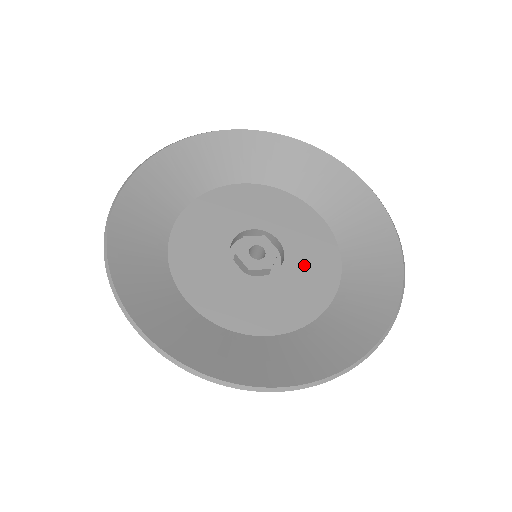
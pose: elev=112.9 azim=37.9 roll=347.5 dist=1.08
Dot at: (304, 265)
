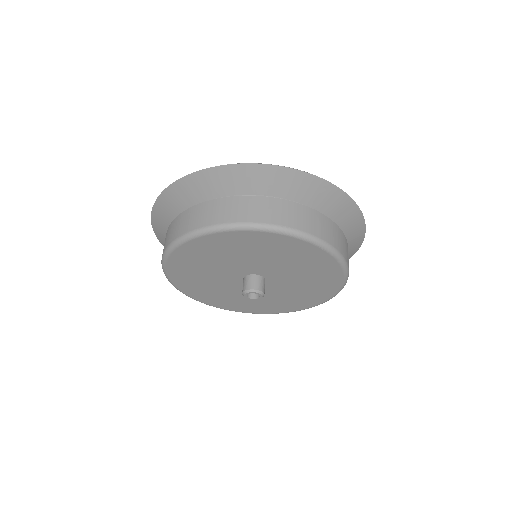
Dot at: occluded
